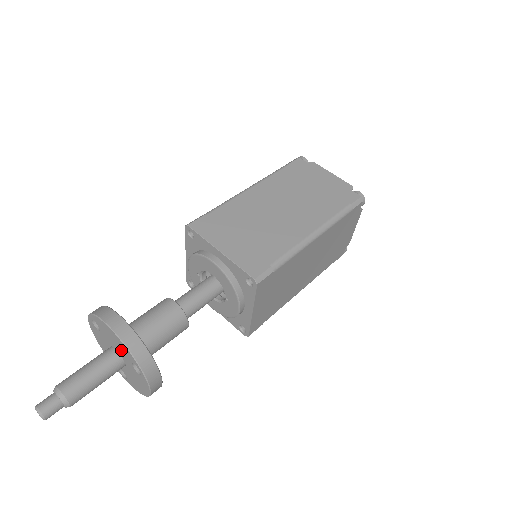
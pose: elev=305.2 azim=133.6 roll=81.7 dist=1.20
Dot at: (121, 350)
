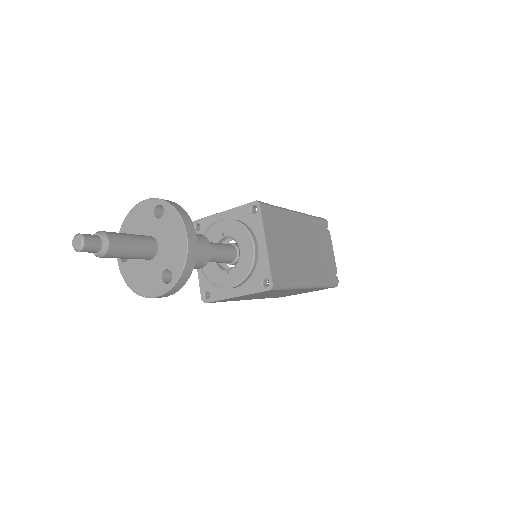
Dot at: (169, 252)
